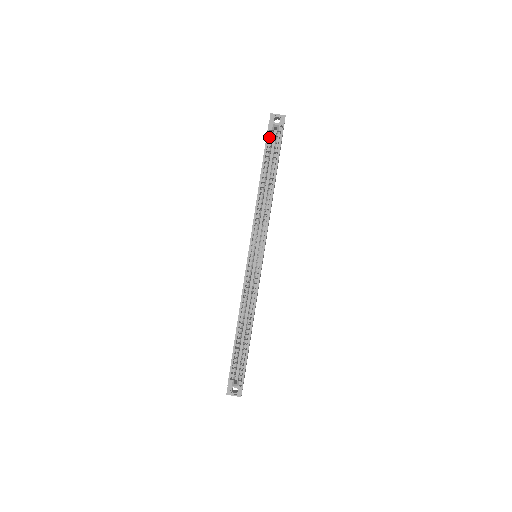
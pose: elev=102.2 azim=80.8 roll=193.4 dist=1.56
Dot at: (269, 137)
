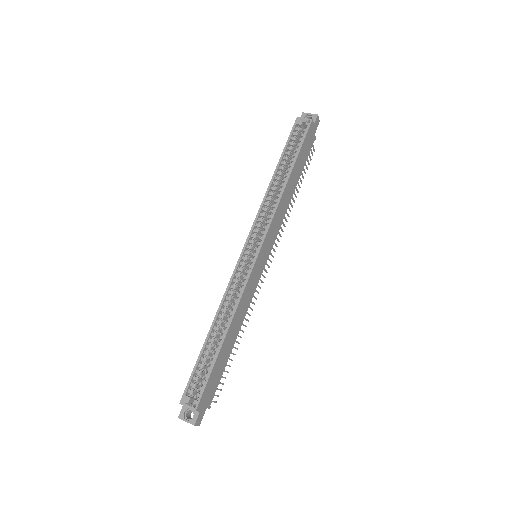
Dot at: occluded
